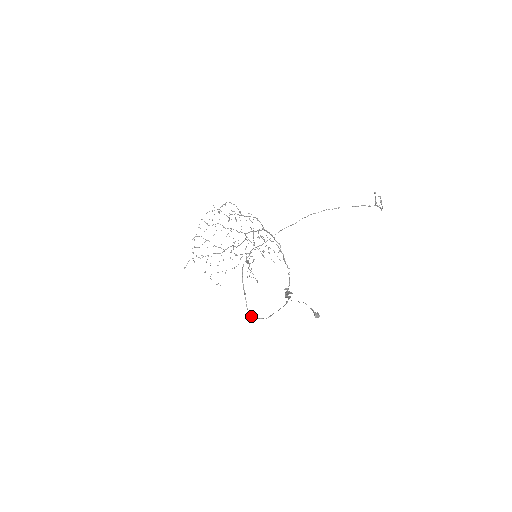
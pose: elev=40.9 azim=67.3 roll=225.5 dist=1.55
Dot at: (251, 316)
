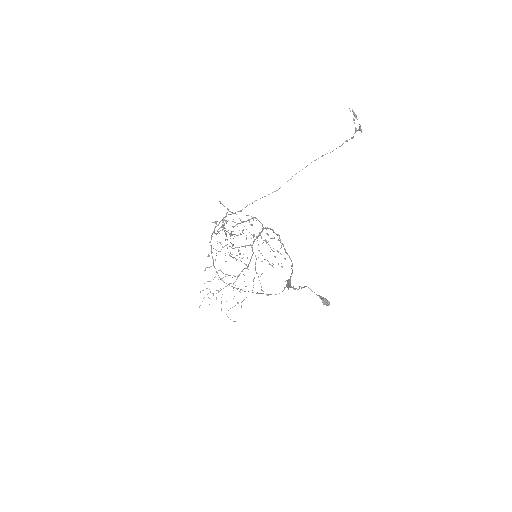
Dot at: (222, 280)
